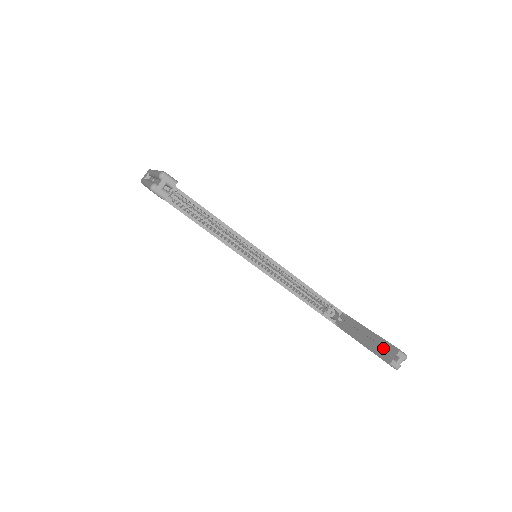
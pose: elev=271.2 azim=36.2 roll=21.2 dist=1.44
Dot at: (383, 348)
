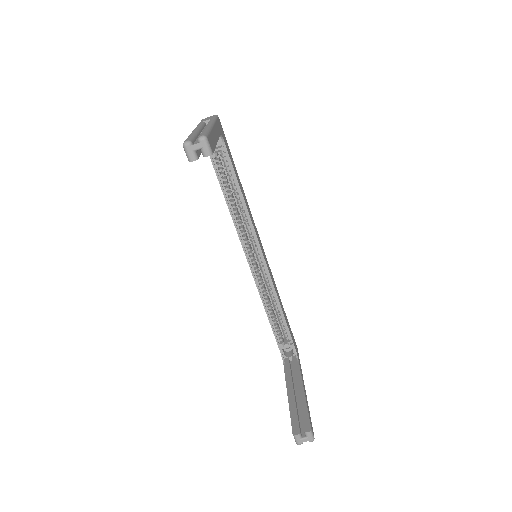
Dot at: occluded
